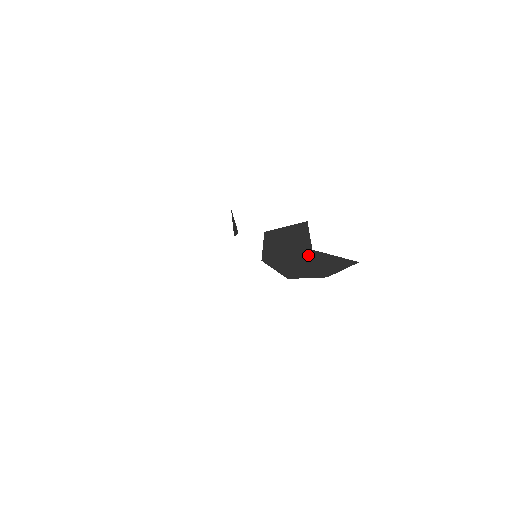
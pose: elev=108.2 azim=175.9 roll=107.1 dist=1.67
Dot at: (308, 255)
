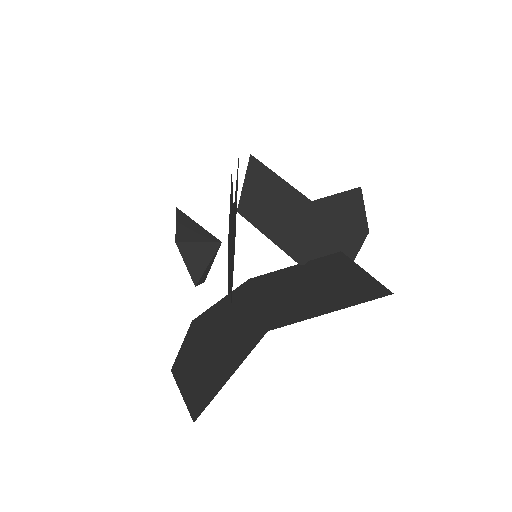
Dot at: (320, 214)
